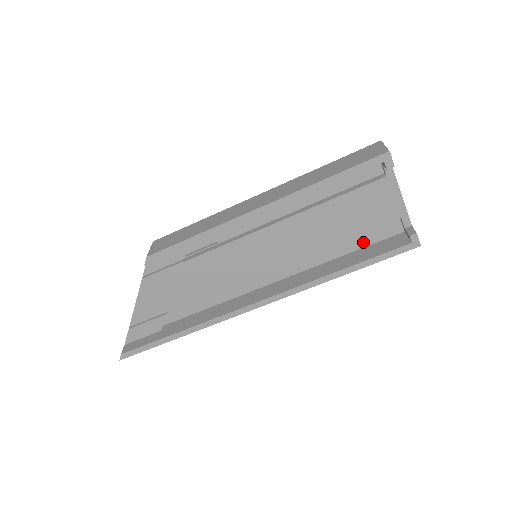
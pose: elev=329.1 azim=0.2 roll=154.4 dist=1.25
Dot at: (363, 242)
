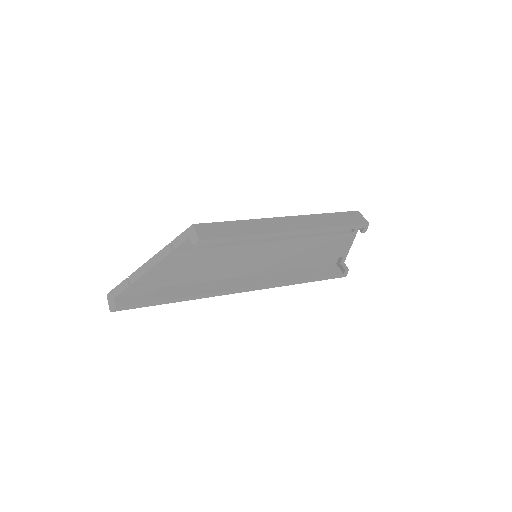
Dot at: (314, 264)
